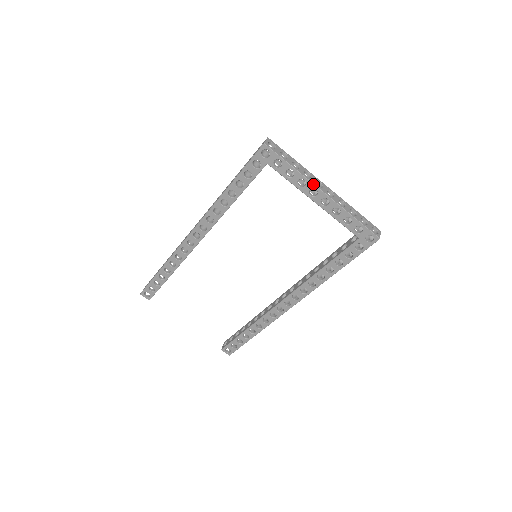
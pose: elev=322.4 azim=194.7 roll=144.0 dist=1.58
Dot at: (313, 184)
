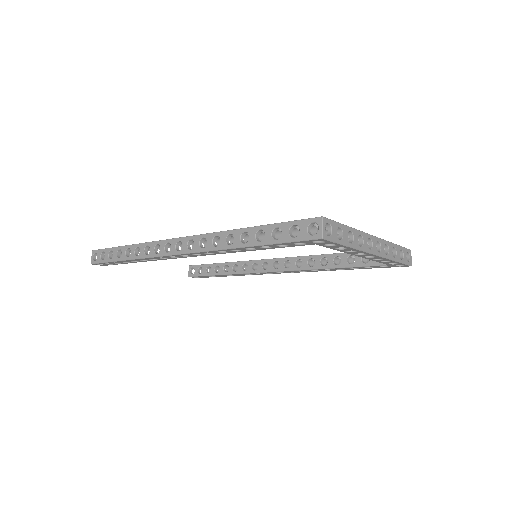
Dot at: (365, 252)
